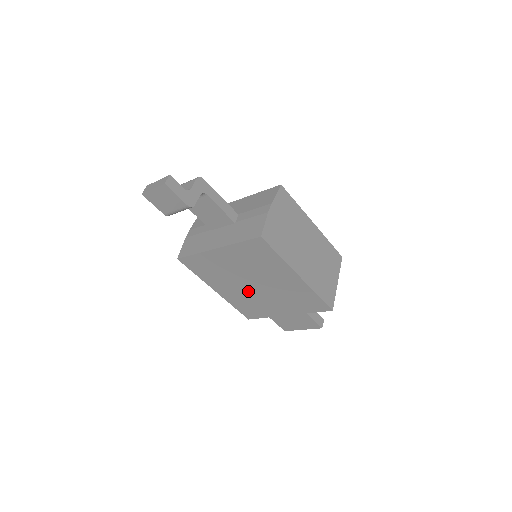
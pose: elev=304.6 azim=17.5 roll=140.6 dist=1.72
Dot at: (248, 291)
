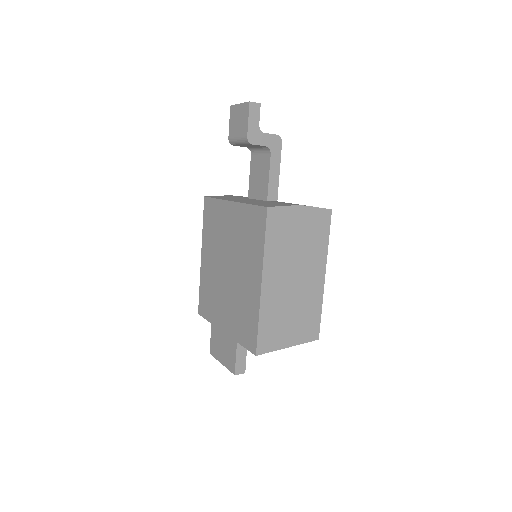
Dot at: (219, 274)
